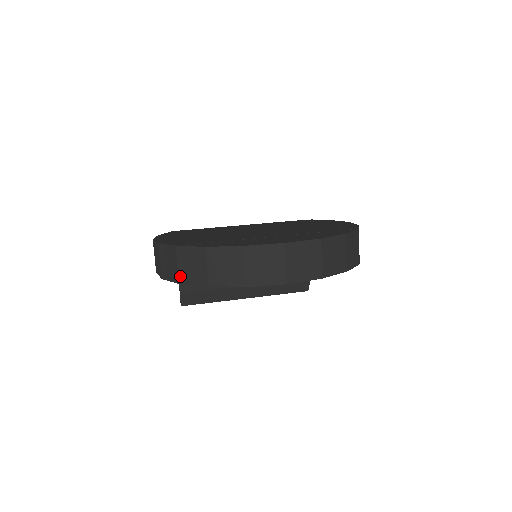
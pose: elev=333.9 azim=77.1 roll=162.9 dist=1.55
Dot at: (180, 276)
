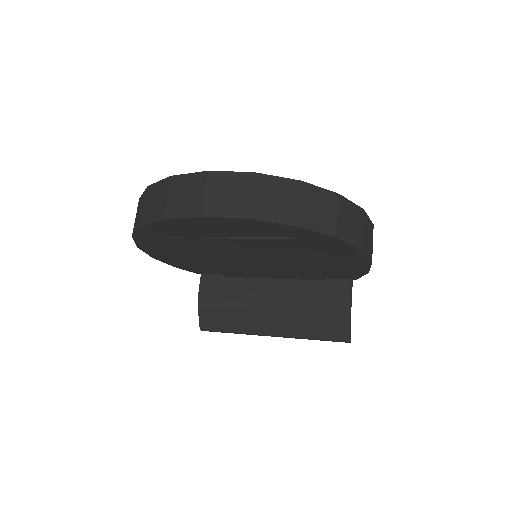
Dot at: (134, 228)
